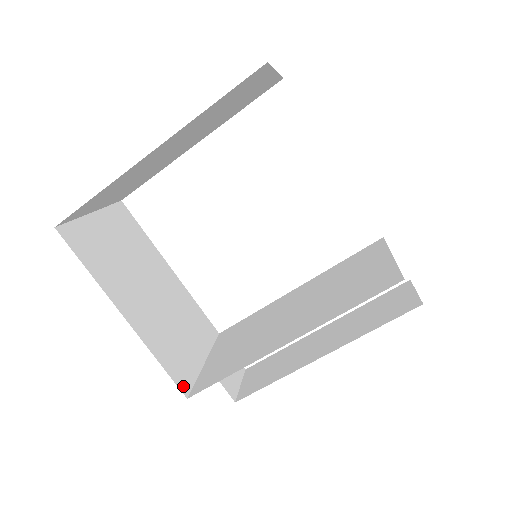
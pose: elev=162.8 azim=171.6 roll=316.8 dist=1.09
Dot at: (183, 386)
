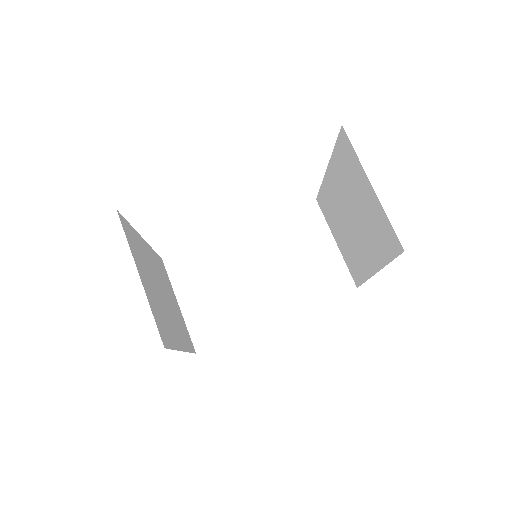
Dot at: (193, 348)
